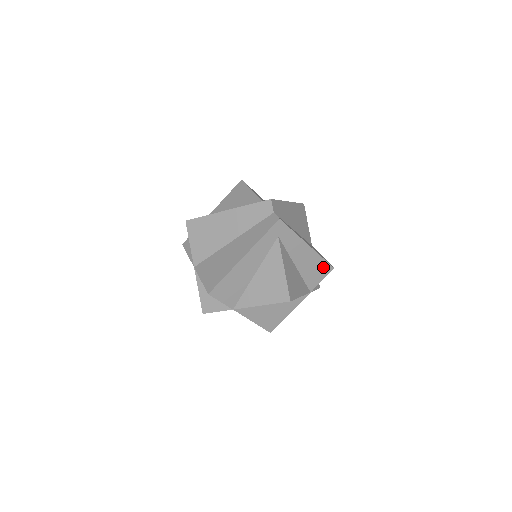
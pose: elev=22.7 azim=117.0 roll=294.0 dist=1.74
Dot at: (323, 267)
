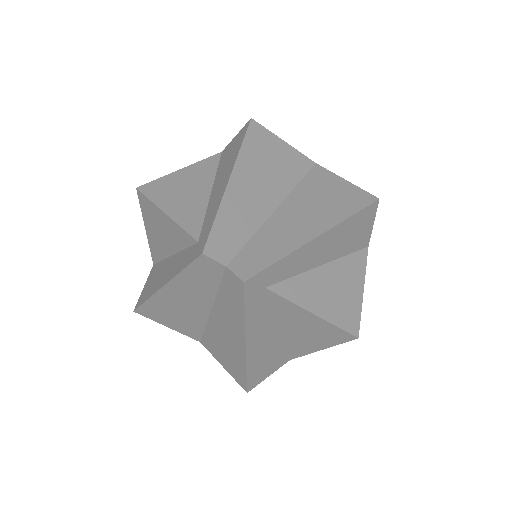
Dot at: (362, 218)
